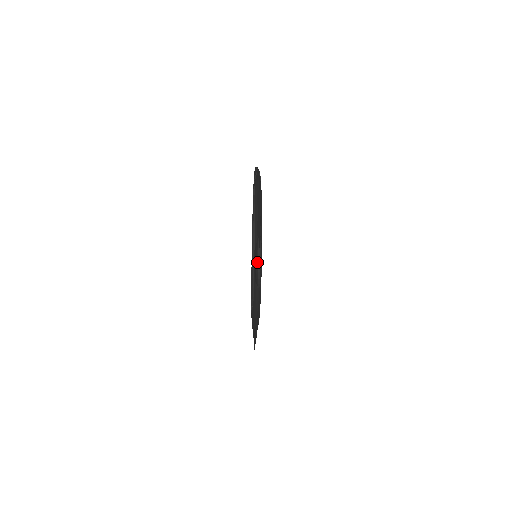
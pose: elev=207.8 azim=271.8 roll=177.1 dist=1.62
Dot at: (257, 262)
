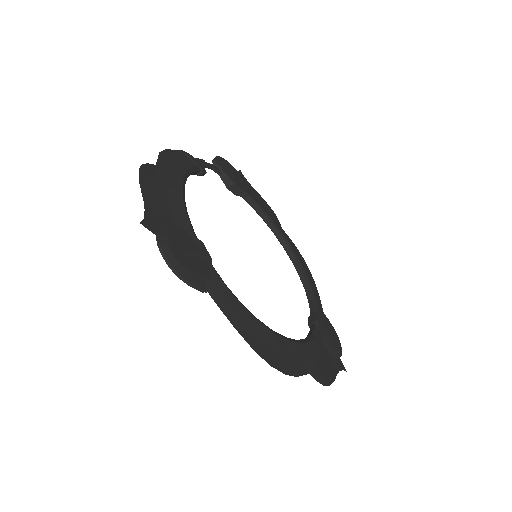
Dot at: (162, 255)
